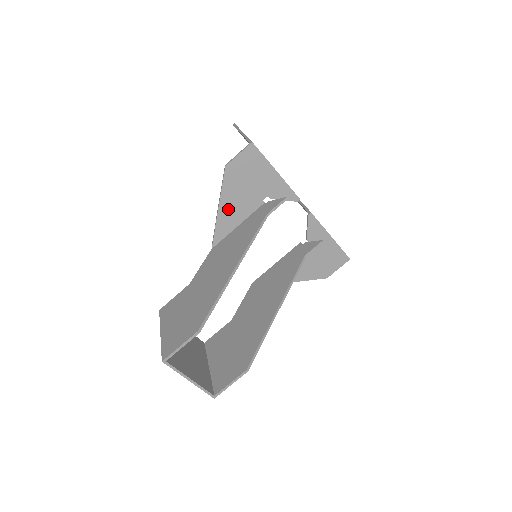
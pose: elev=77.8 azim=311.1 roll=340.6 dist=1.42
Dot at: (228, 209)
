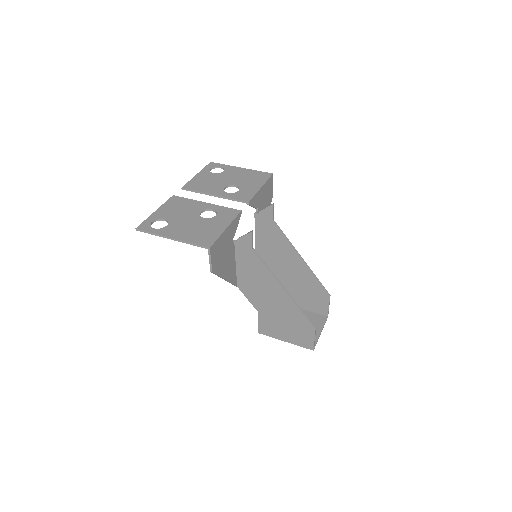
Dot at: (228, 272)
